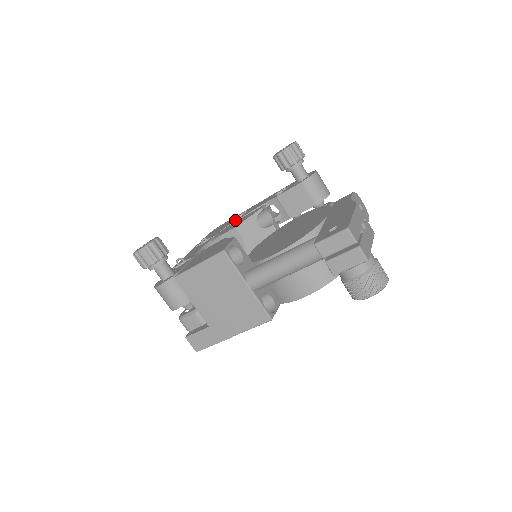
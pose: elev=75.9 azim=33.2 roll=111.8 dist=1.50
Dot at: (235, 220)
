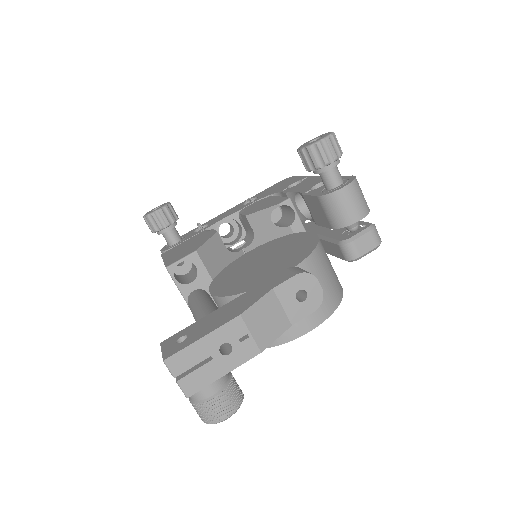
Dot at: (280, 191)
